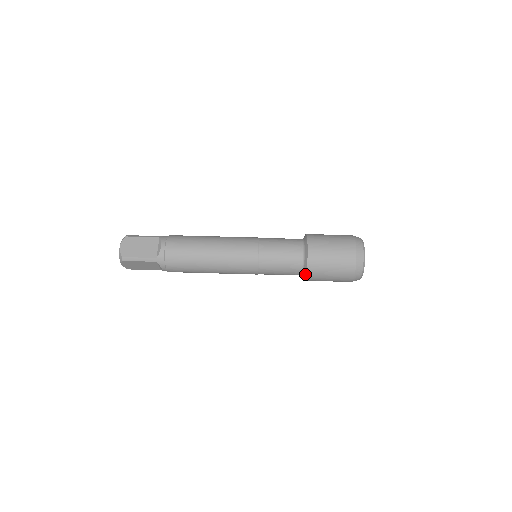
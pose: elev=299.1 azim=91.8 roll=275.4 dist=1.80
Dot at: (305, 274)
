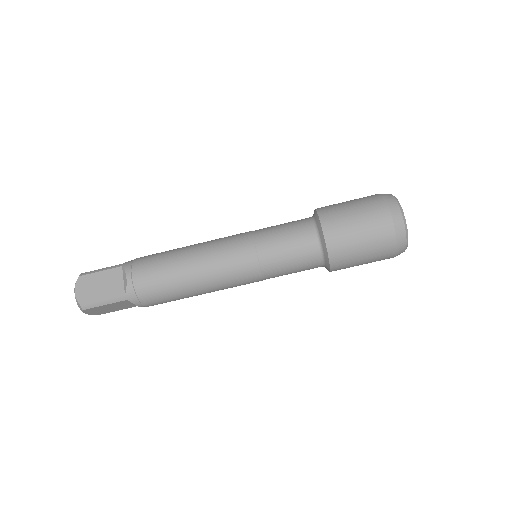
Dot at: occluded
